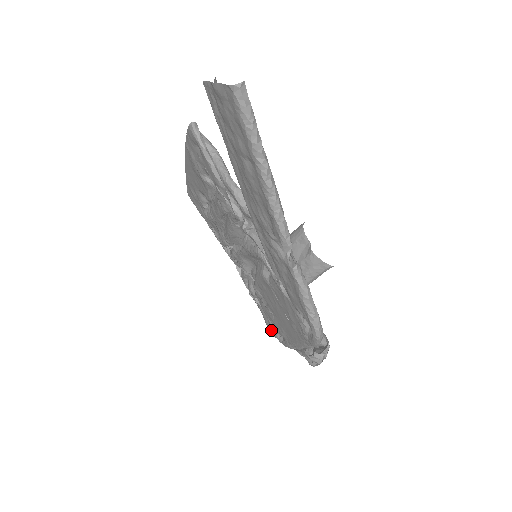
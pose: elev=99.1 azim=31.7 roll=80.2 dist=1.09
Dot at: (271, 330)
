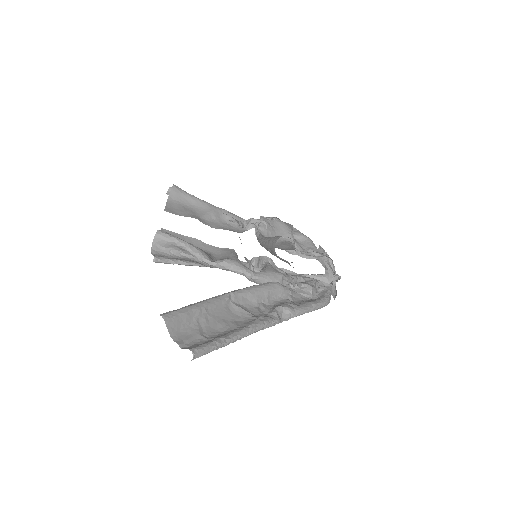
Dot at: (295, 236)
